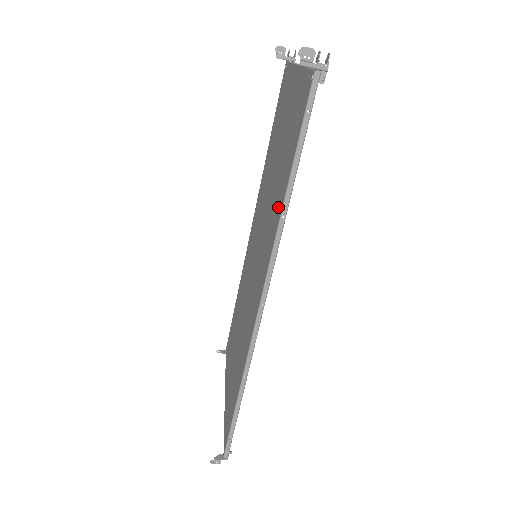
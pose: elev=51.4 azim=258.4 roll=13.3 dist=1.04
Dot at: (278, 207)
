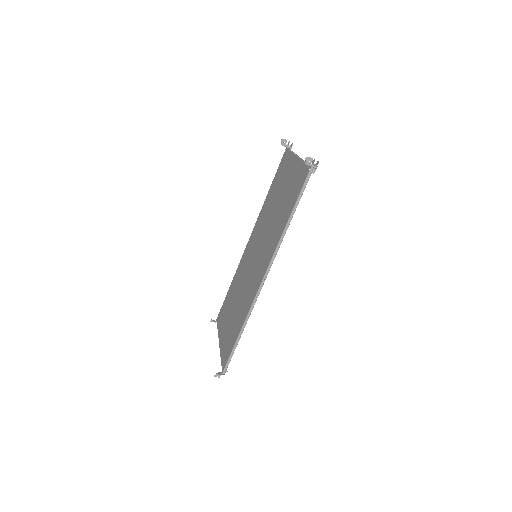
Dot at: (281, 229)
